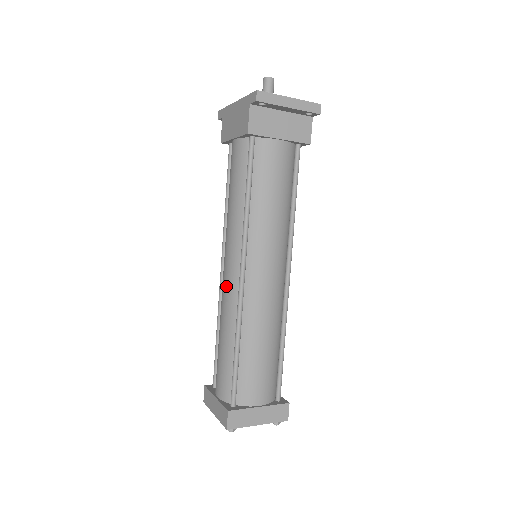
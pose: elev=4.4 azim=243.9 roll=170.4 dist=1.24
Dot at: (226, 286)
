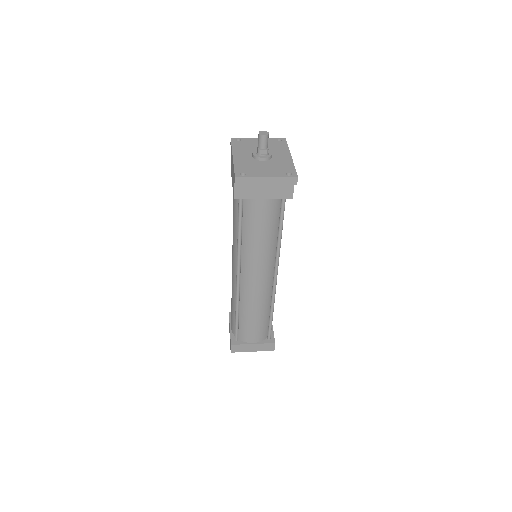
Dot at: (232, 275)
